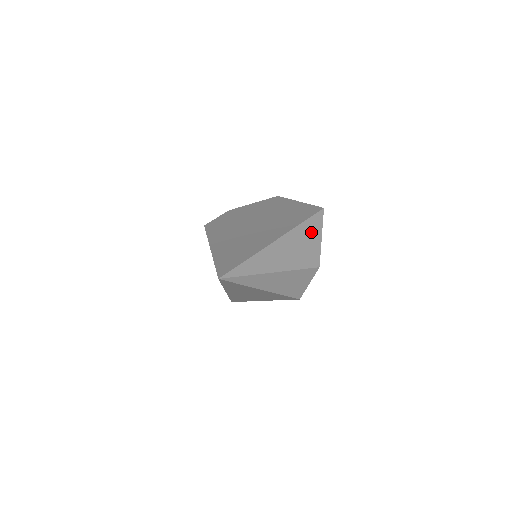
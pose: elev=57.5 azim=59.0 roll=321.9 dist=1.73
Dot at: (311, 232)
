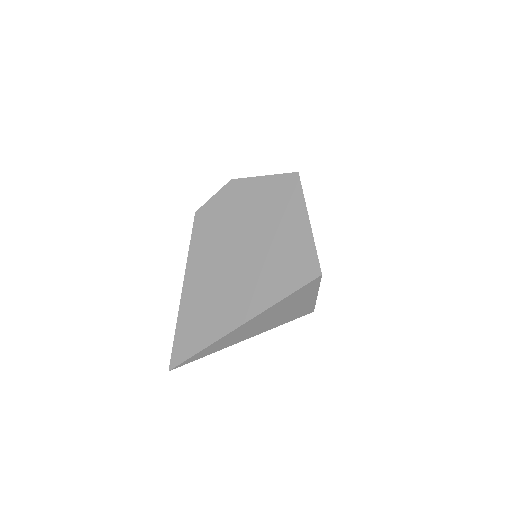
Dot at: (297, 299)
